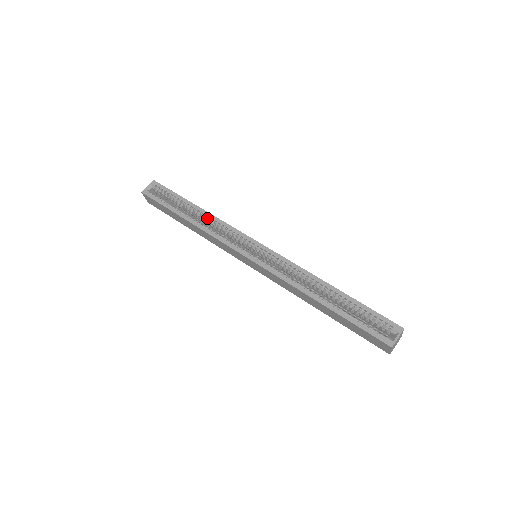
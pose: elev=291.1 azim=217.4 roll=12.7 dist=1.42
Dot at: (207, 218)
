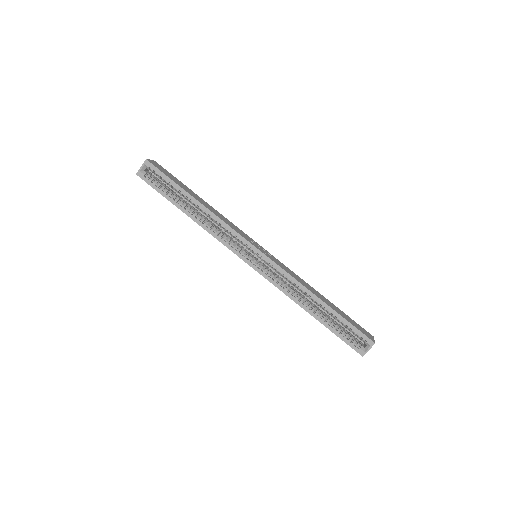
Dot at: (208, 215)
